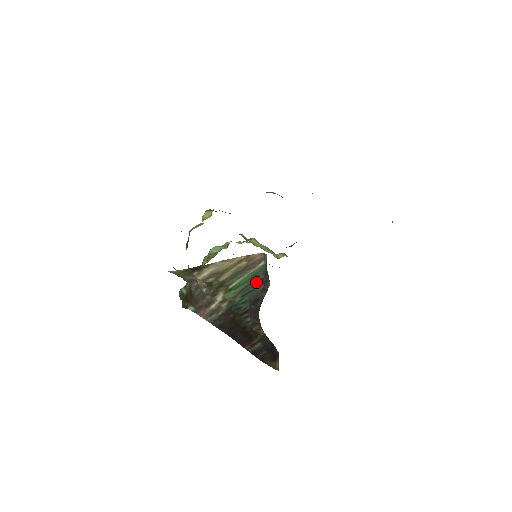
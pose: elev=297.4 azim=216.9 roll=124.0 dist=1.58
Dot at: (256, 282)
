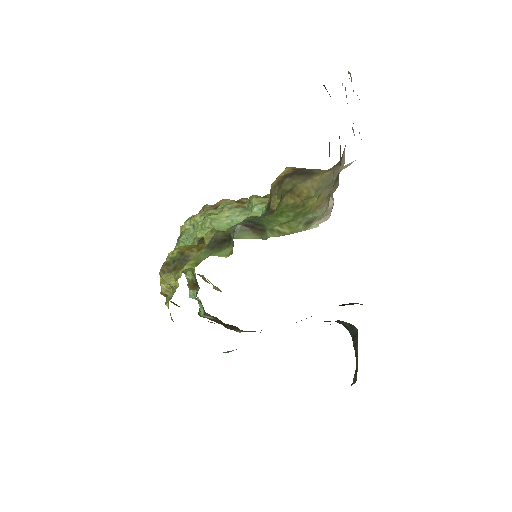
Dot at: occluded
